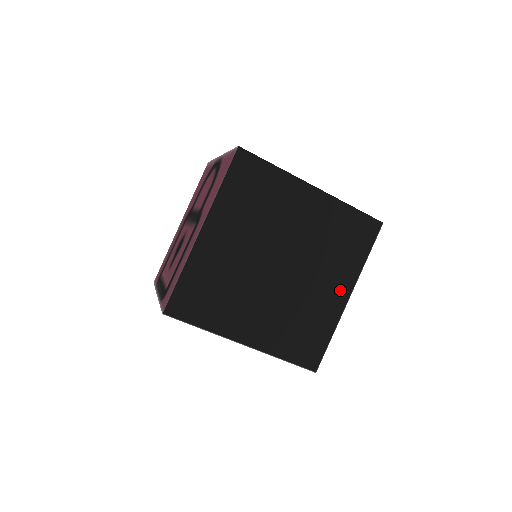
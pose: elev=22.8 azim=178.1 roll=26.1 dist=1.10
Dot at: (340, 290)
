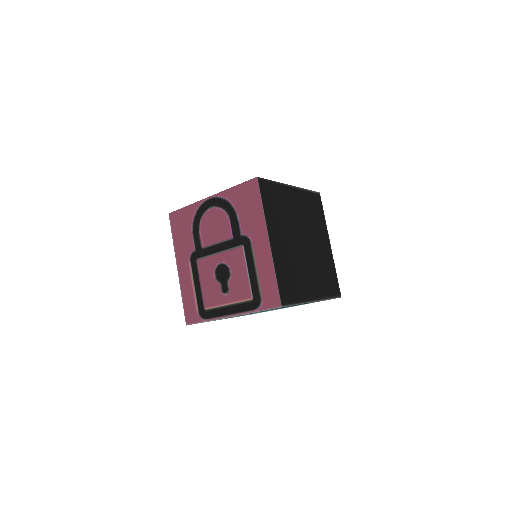
Dot at: (326, 242)
